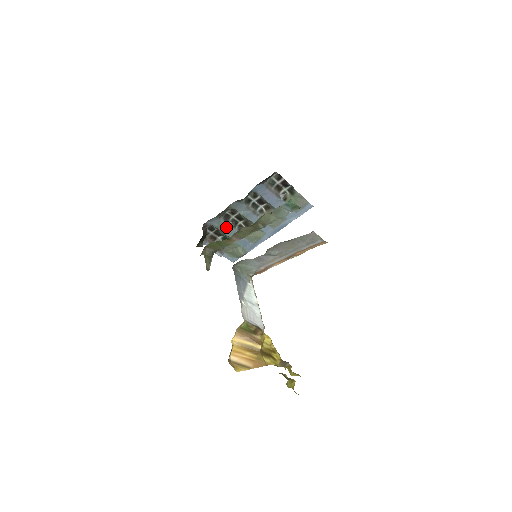
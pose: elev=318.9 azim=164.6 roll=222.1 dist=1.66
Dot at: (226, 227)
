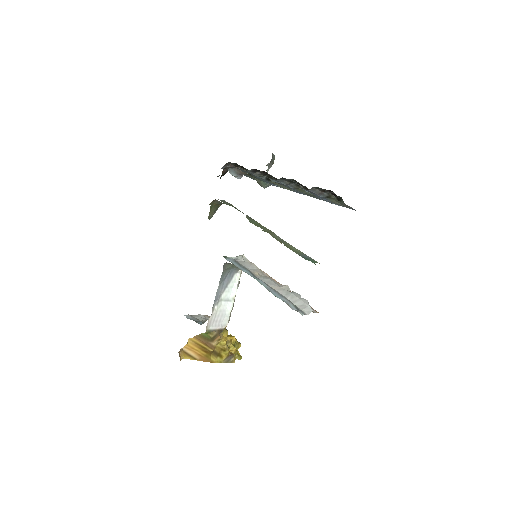
Dot at: (252, 174)
